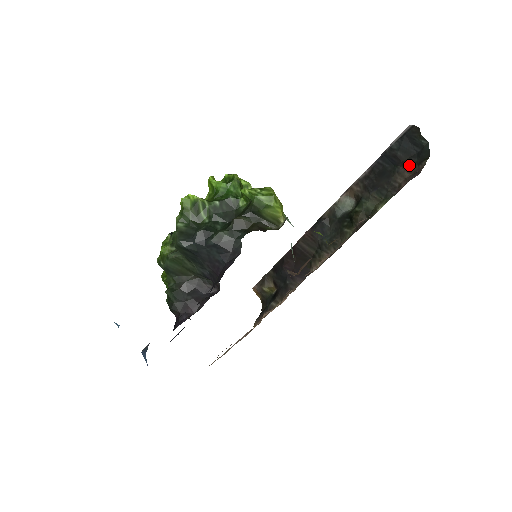
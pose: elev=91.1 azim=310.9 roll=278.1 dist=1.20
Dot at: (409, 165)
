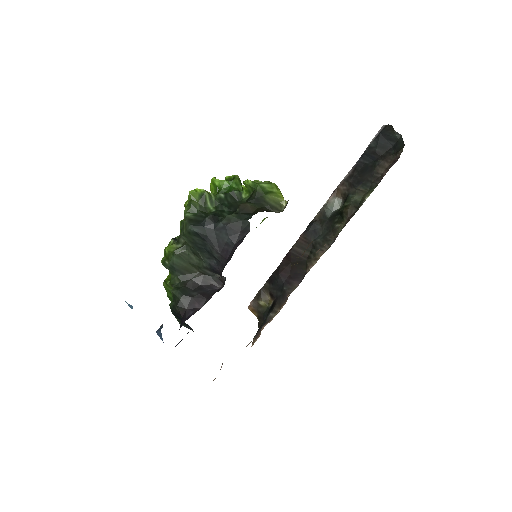
Dot at: (388, 157)
